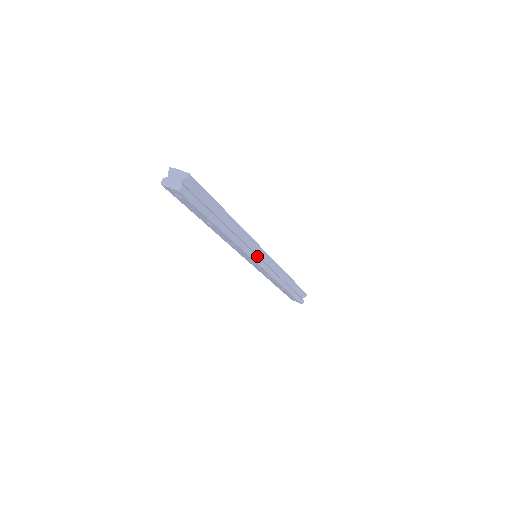
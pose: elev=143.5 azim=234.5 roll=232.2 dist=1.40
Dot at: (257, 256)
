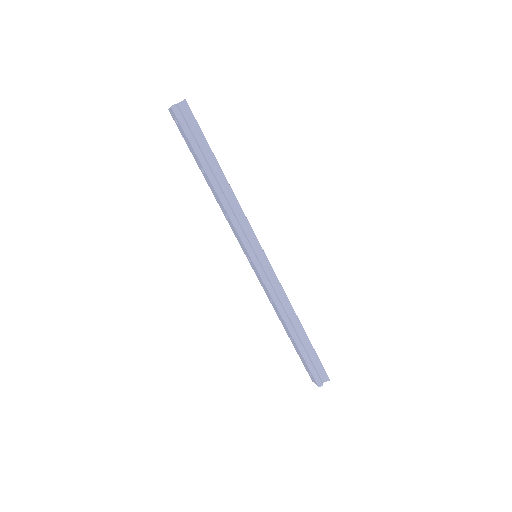
Dot at: (250, 245)
